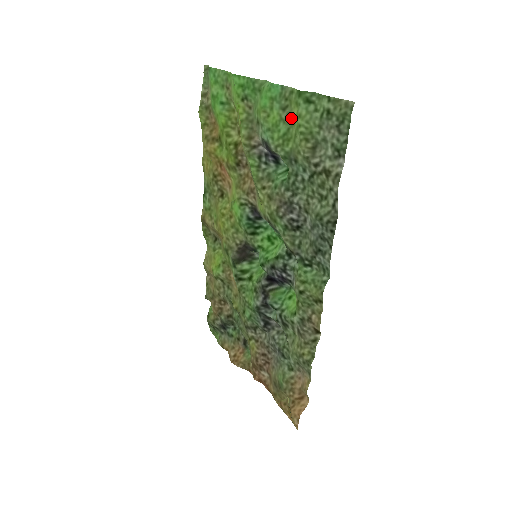
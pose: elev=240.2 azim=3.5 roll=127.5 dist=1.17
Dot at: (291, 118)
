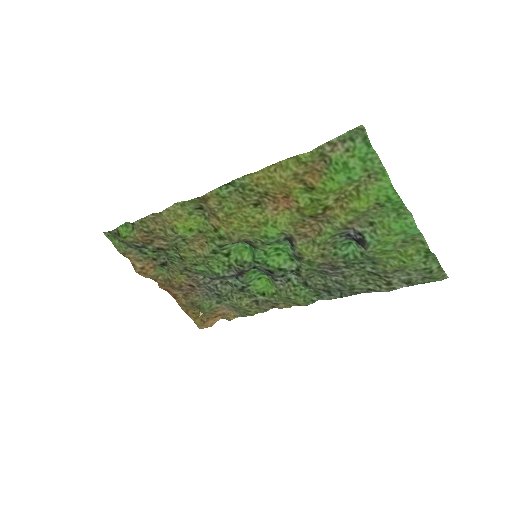
Dot at: (402, 248)
